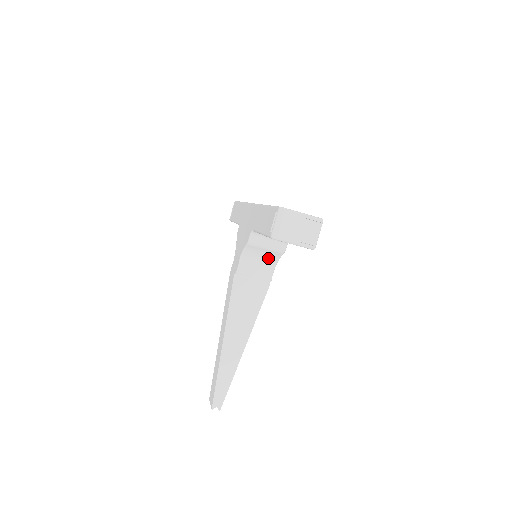
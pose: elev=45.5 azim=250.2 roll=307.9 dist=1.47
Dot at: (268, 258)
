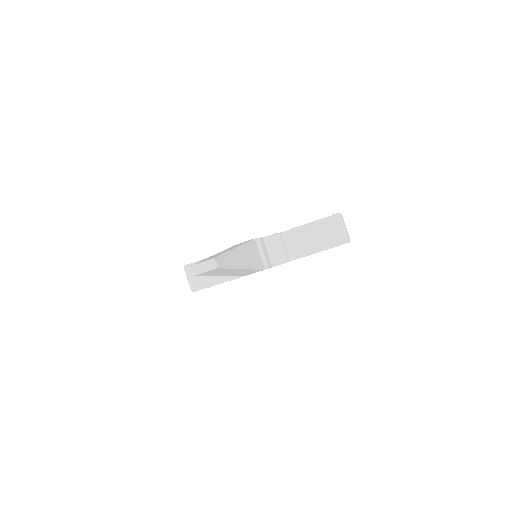
Dot at: (274, 257)
